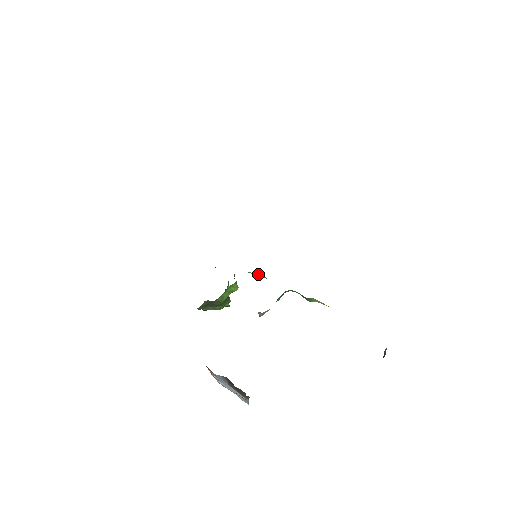
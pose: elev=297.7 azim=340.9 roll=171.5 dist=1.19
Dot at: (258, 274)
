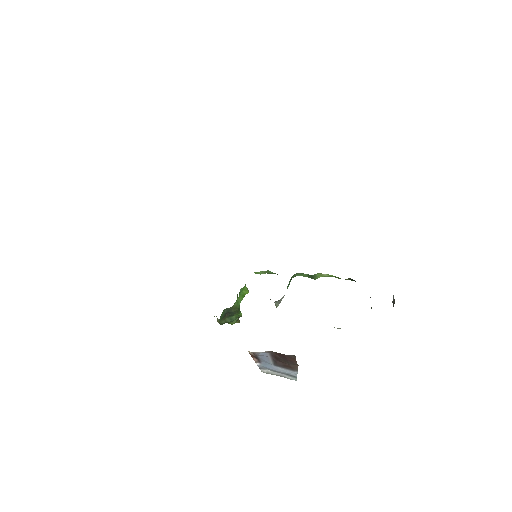
Dot at: (263, 271)
